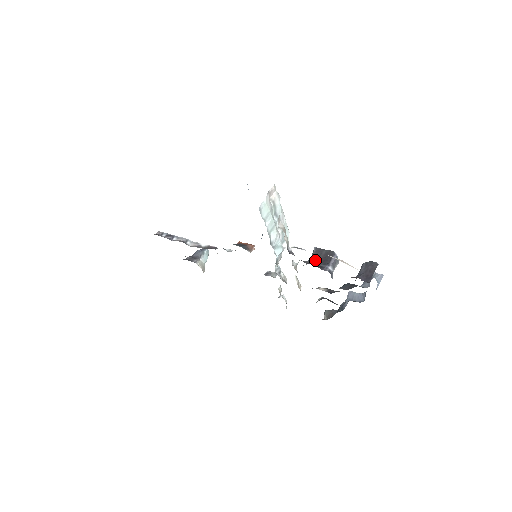
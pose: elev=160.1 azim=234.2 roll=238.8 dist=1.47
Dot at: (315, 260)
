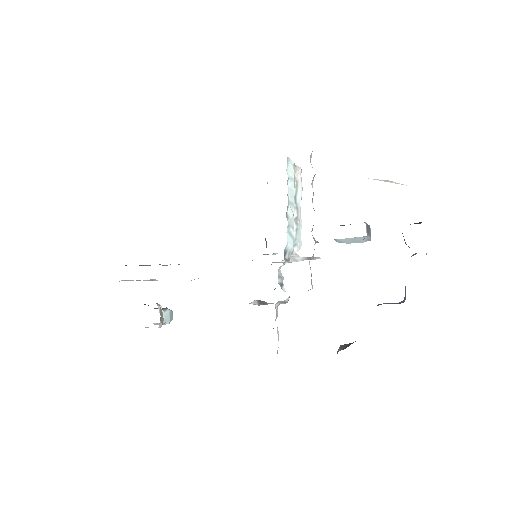
Dot at: occluded
